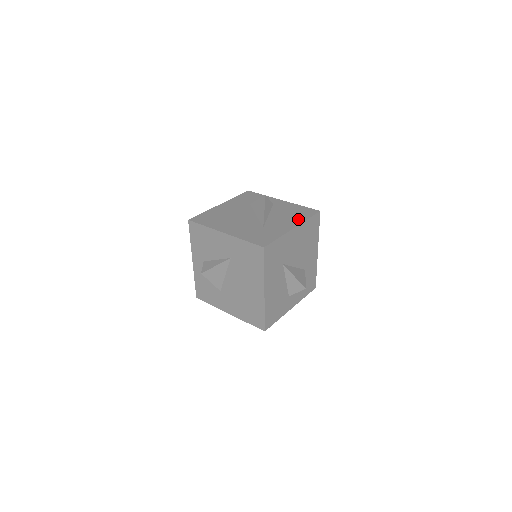
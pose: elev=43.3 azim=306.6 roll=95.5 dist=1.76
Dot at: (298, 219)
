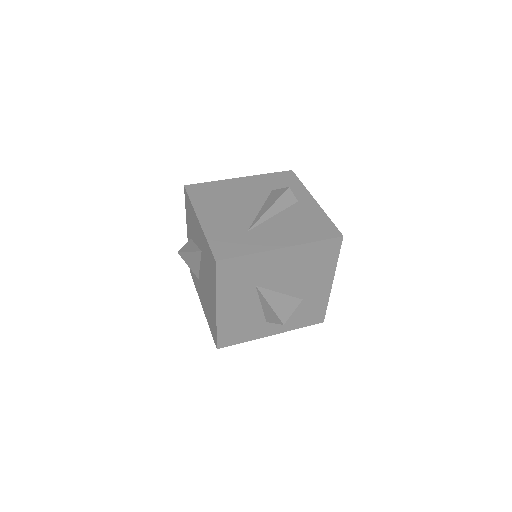
Dot at: (301, 237)
